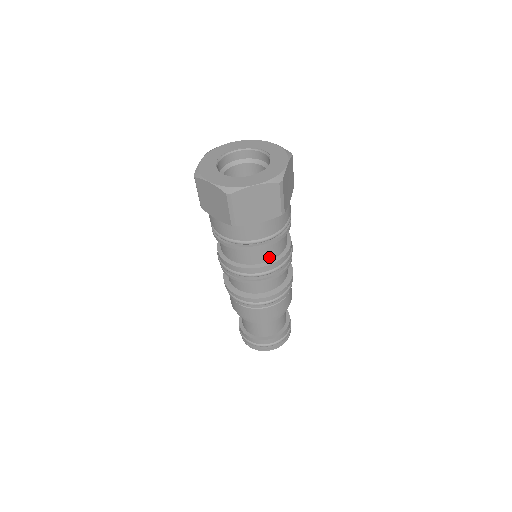
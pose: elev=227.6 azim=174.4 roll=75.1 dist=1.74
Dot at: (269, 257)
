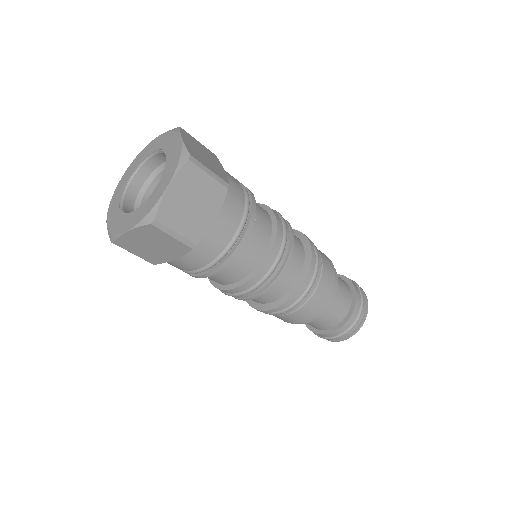
Dot at: (235, 277)
